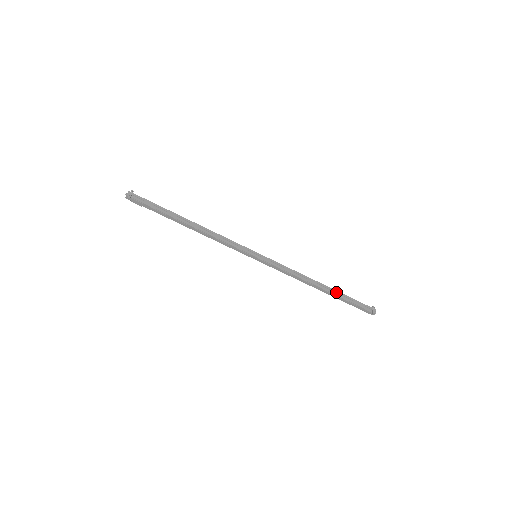
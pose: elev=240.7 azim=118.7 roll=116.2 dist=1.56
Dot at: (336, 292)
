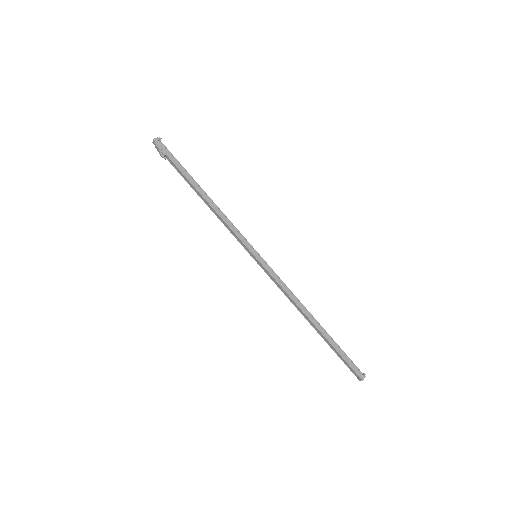
Dot at: (326, 334)
